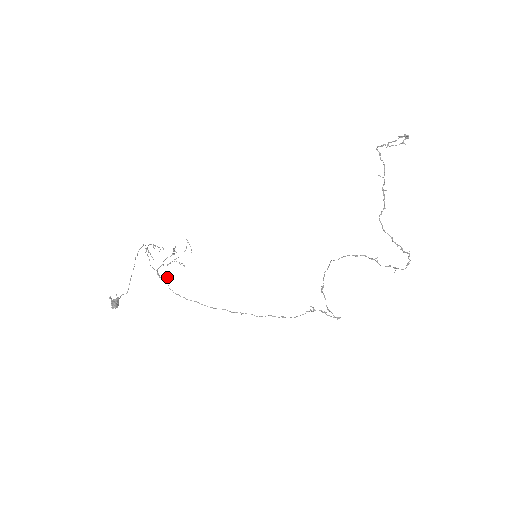
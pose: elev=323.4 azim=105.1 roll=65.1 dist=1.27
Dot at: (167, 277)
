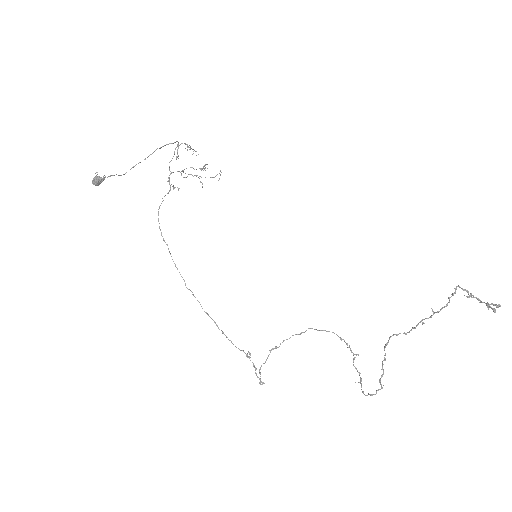
Dot at: occluded
